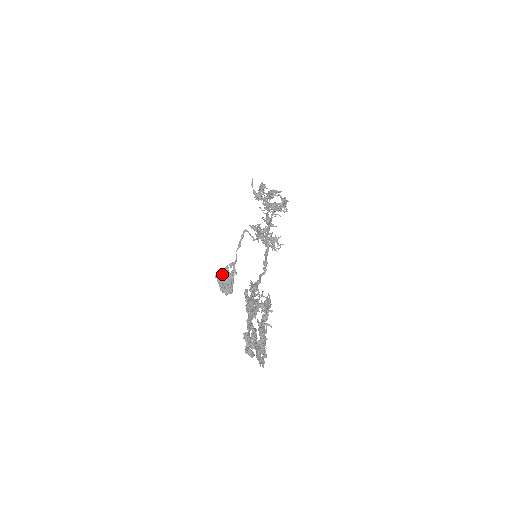
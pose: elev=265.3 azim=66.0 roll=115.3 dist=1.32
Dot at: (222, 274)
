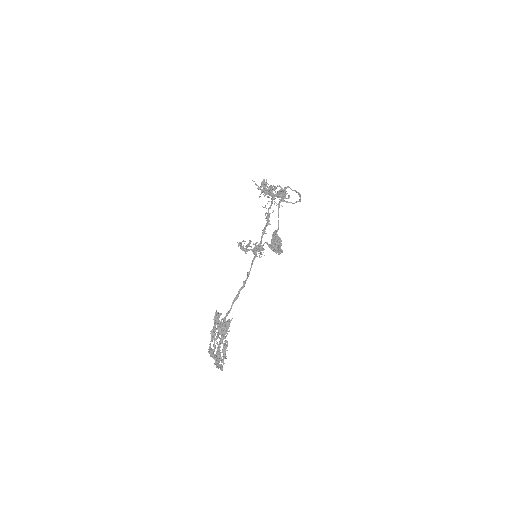
Dot at: (271, 240)
